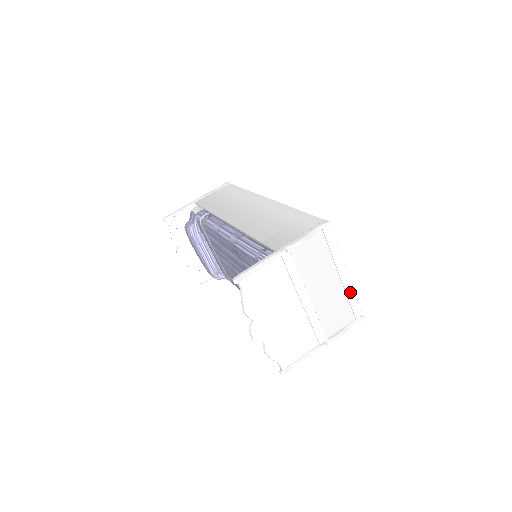
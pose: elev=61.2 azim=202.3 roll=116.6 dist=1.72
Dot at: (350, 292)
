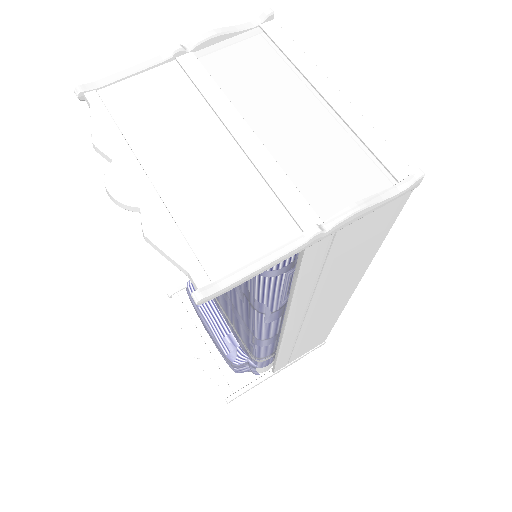
Dot at: (359, 124)
